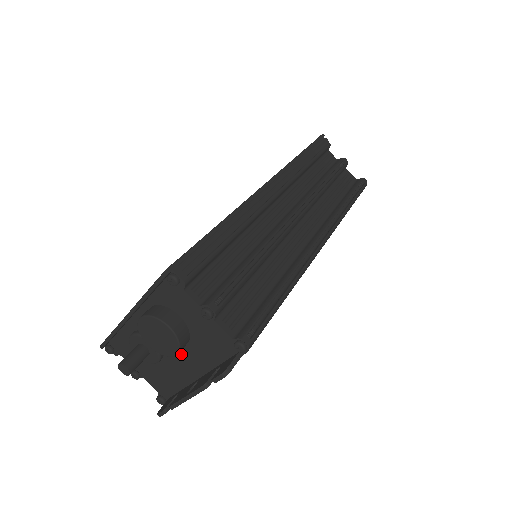
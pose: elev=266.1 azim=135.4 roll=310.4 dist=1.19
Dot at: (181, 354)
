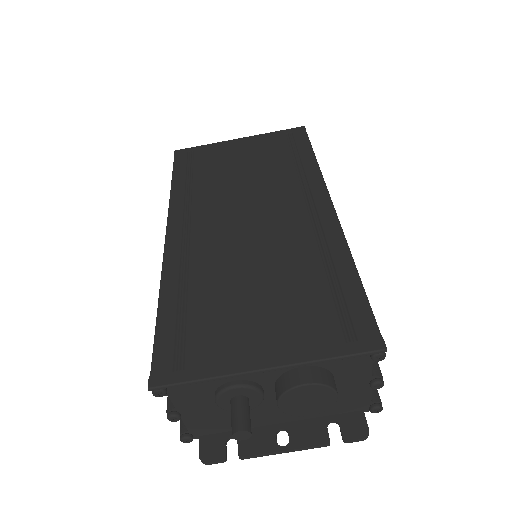
Dot at: occluded
